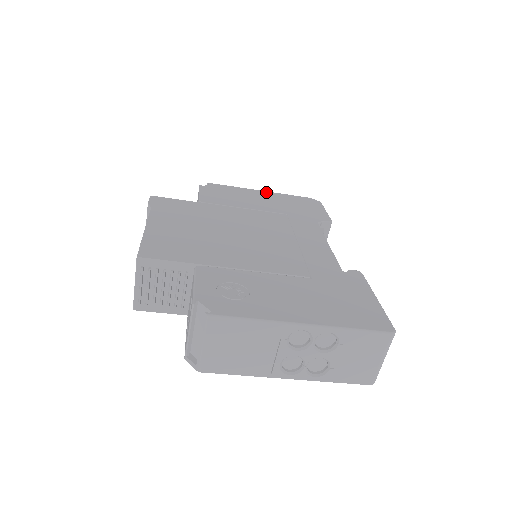
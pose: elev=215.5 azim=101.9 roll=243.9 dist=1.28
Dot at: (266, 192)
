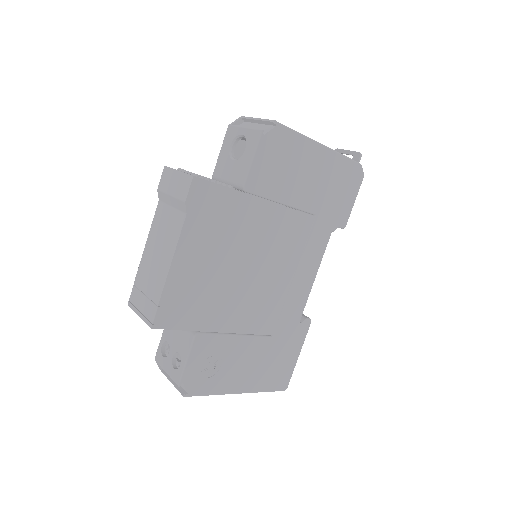
Dot at: (325, 151)
